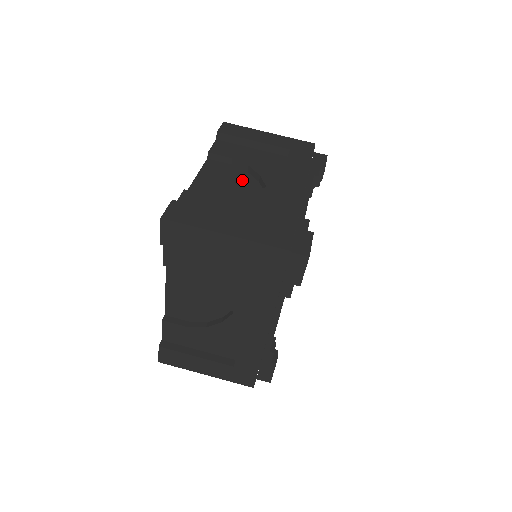
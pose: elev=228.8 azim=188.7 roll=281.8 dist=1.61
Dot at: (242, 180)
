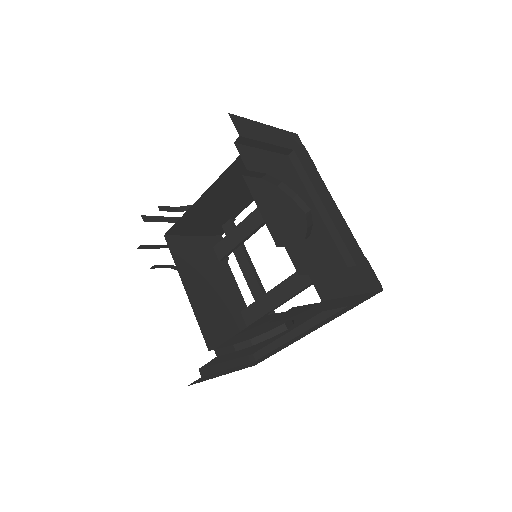
Dot at: (284, 201)
